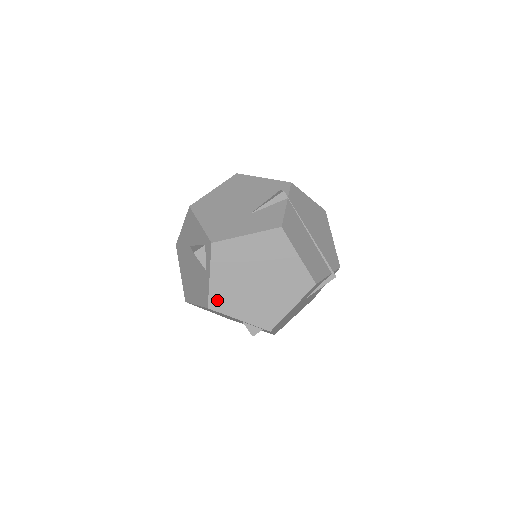
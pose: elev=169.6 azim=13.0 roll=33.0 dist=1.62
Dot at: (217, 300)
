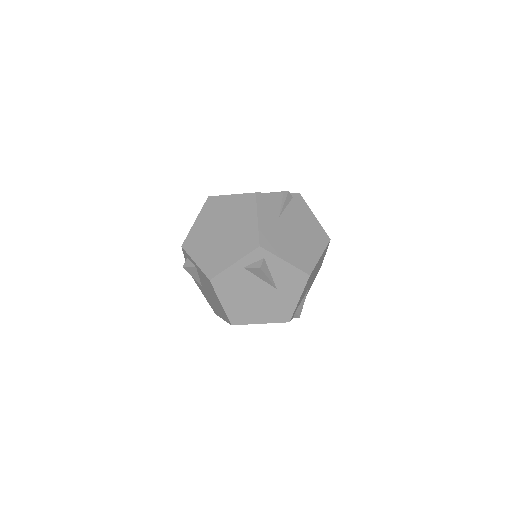
Dot at: (210, 269)
